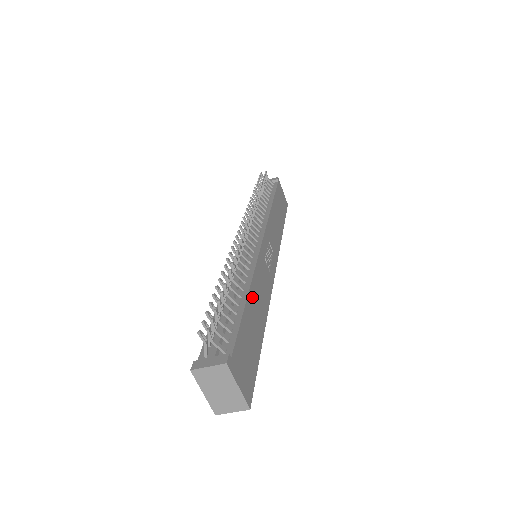
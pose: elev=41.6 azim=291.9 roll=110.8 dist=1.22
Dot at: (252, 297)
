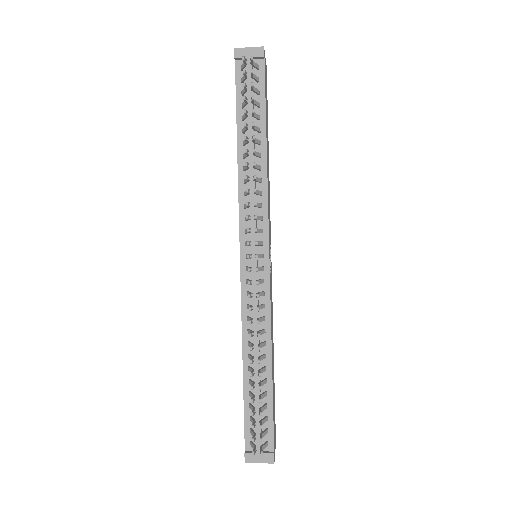
Dot at: (272, 358)
